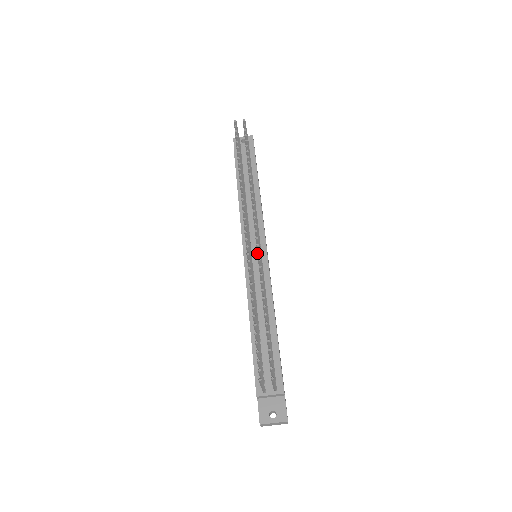
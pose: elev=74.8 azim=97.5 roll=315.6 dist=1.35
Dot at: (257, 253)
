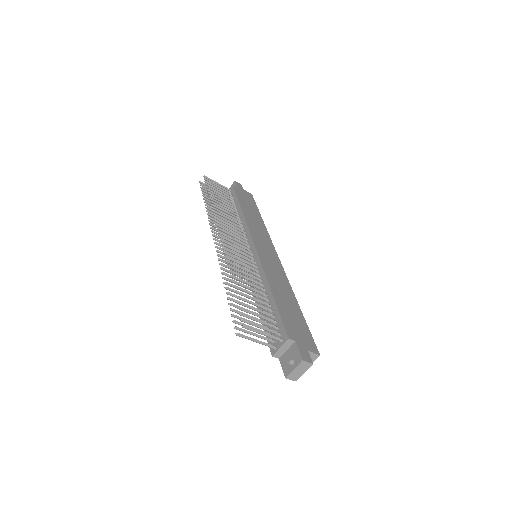
Dot at: occluded
